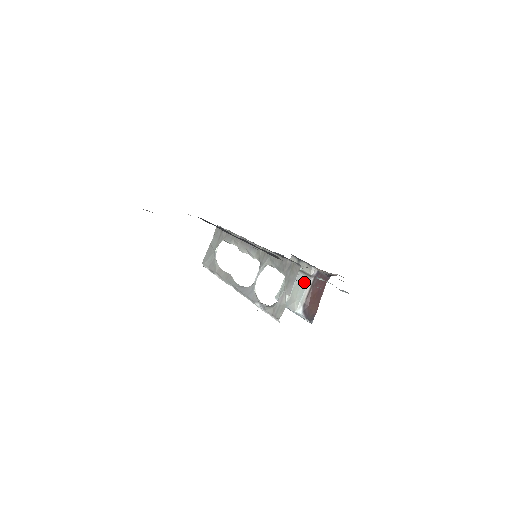
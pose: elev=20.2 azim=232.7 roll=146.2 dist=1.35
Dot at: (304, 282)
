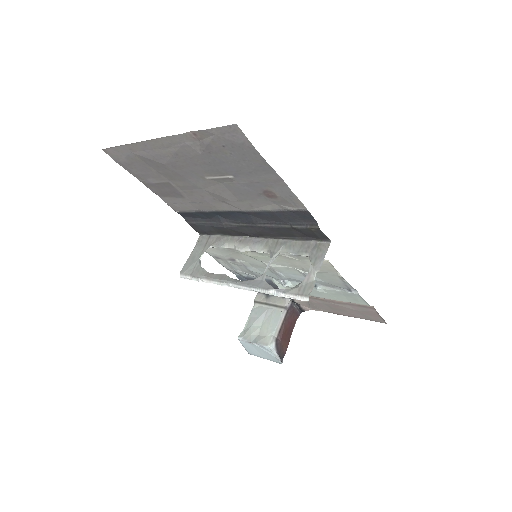
Dot at: (276, 315)
